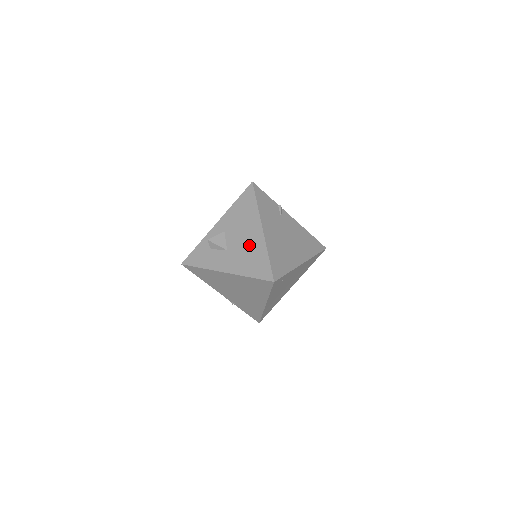
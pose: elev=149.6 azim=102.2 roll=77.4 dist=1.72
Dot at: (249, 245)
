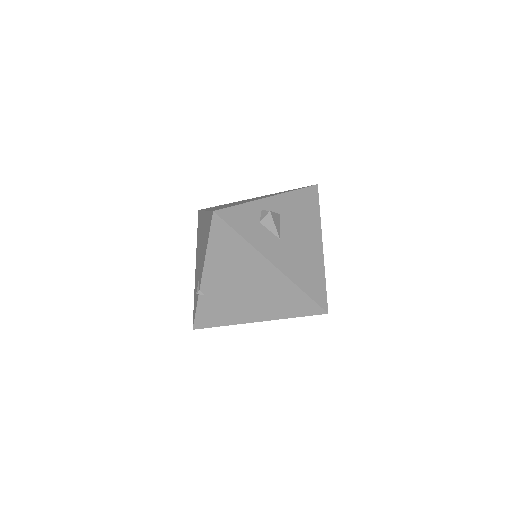
Dot at: (307, 252)
